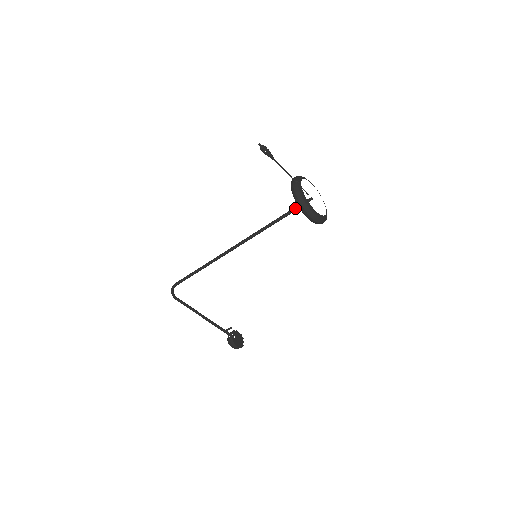
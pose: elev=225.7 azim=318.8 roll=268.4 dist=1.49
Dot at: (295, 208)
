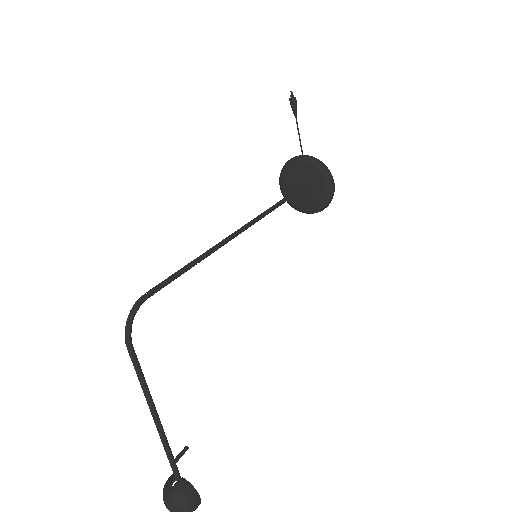
Dot at: (298, 189)
